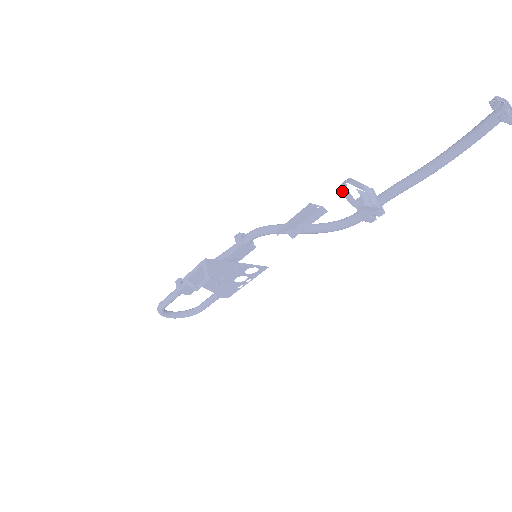
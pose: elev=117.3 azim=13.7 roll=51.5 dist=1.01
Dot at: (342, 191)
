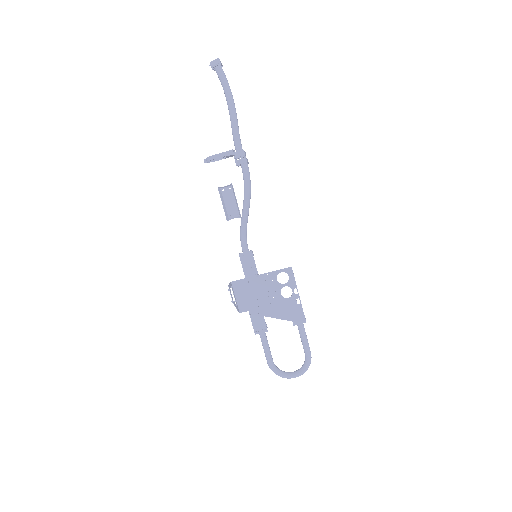
Dot at: (204, 162)
